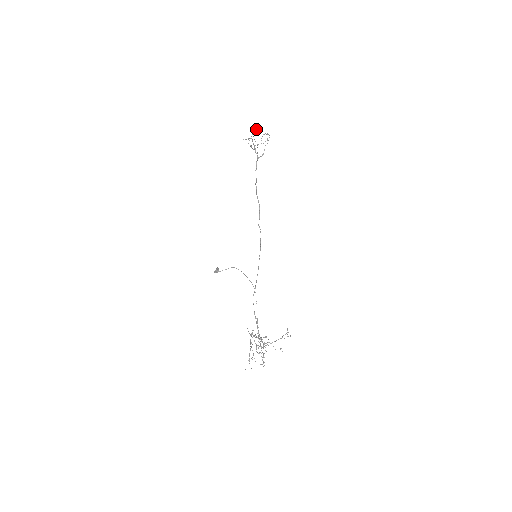
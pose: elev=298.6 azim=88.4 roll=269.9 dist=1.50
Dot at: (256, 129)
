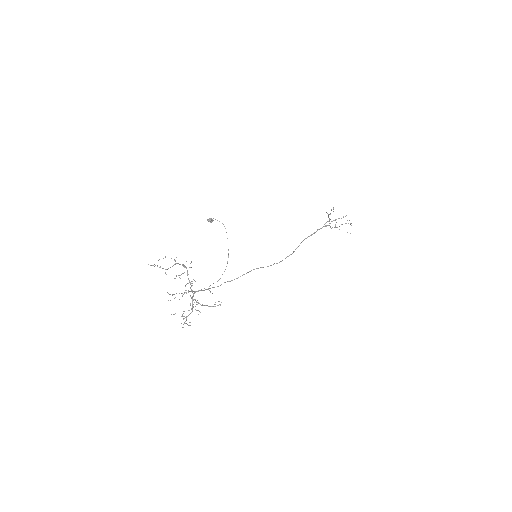
Dot at: occluded
